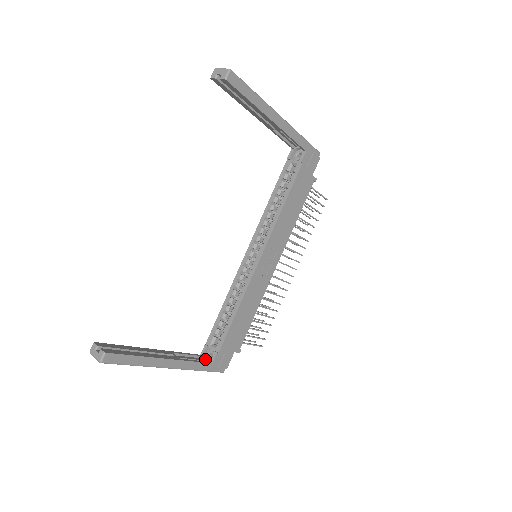
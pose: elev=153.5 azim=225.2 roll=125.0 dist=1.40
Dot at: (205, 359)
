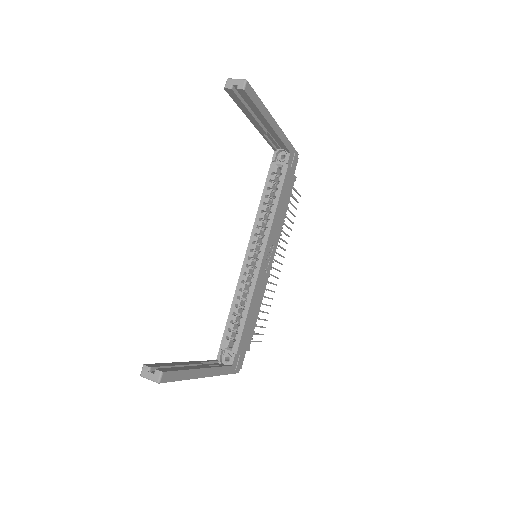
Dot at: (222, 363)
